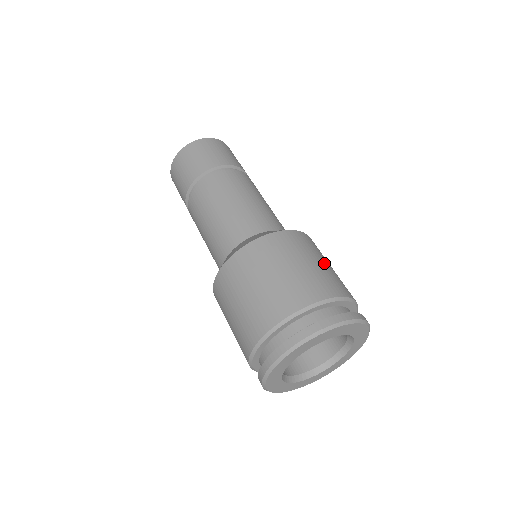
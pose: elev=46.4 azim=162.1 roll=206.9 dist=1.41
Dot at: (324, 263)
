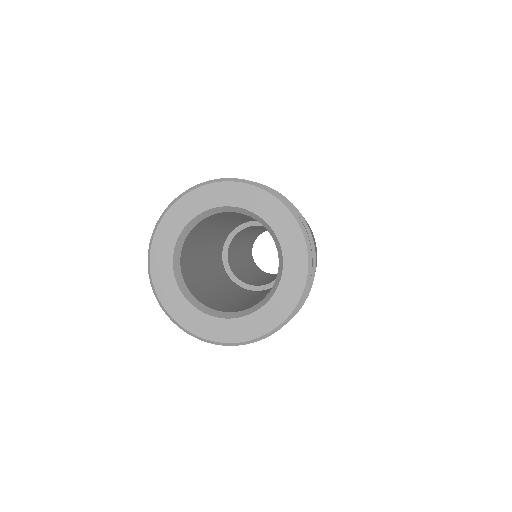
Dot at: occluded
